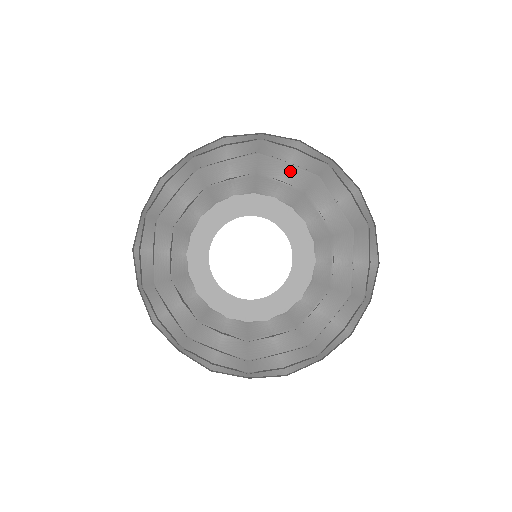
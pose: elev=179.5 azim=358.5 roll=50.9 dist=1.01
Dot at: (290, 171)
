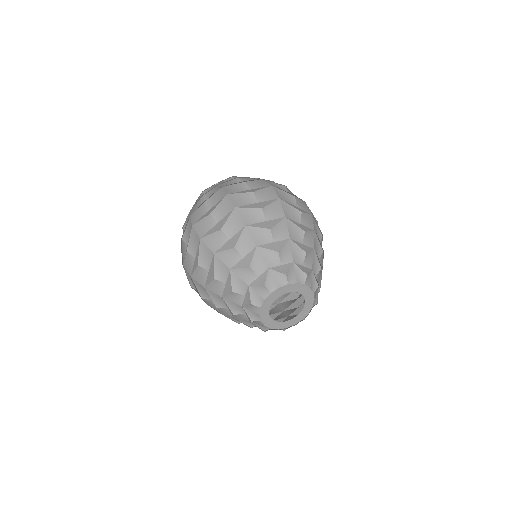
Dot at: (253, 268)
